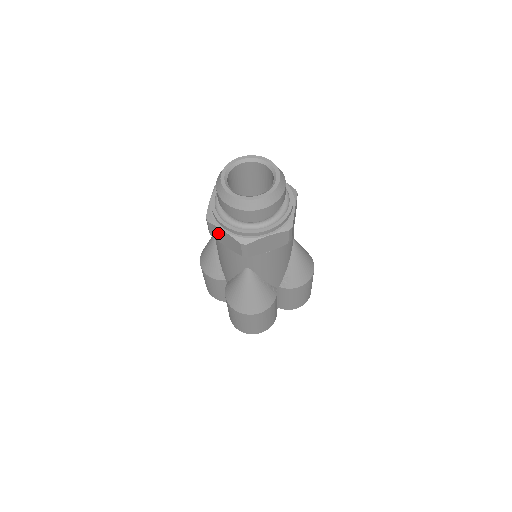
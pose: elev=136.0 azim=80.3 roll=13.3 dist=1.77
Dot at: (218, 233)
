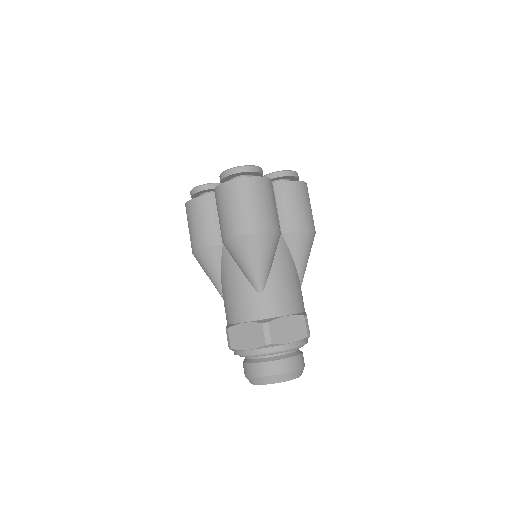
Dot at: occluded
